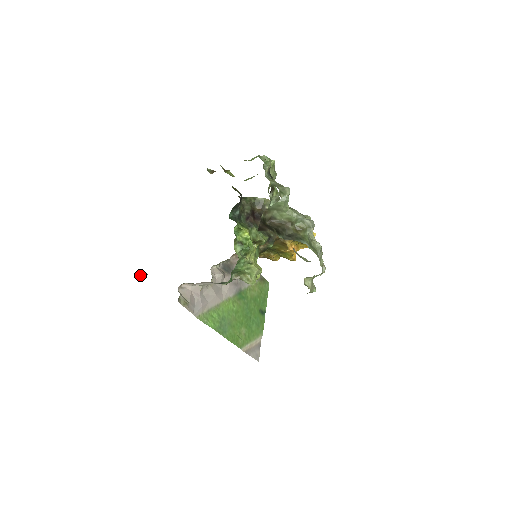
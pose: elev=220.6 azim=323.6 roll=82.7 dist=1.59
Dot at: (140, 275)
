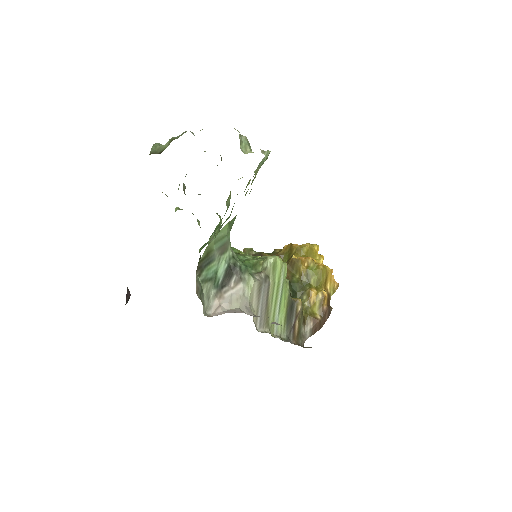
Dot at: occluded
